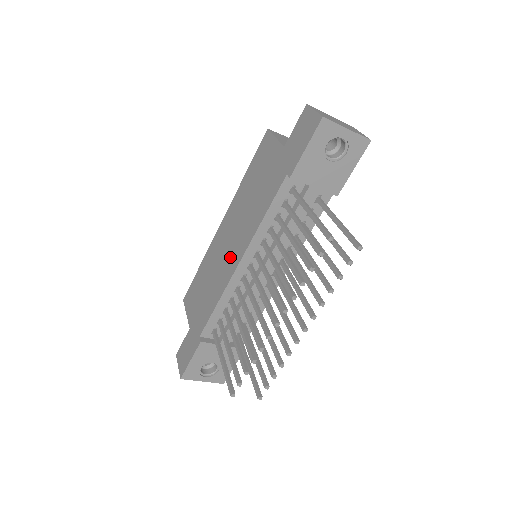
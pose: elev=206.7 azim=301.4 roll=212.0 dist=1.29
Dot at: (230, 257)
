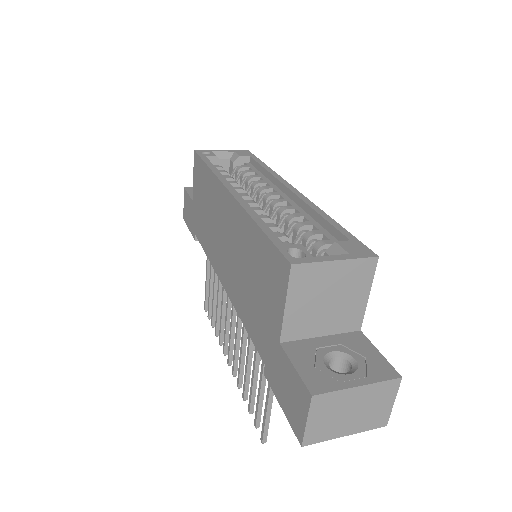
Dot at: (220, 256)
